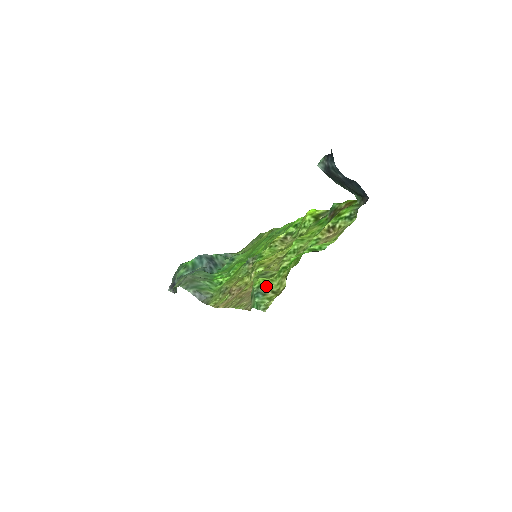
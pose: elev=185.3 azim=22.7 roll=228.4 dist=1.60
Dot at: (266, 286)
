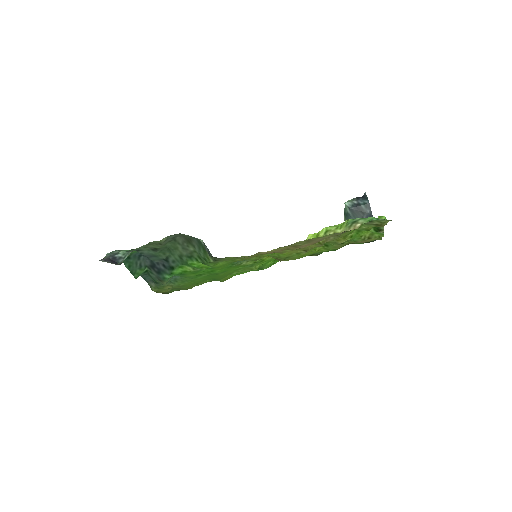
Dot at: occluded
